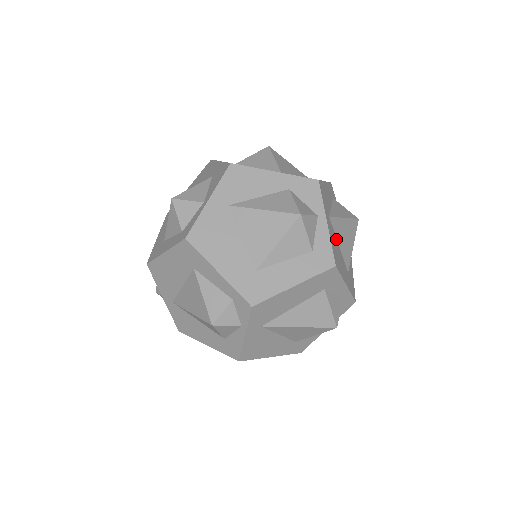
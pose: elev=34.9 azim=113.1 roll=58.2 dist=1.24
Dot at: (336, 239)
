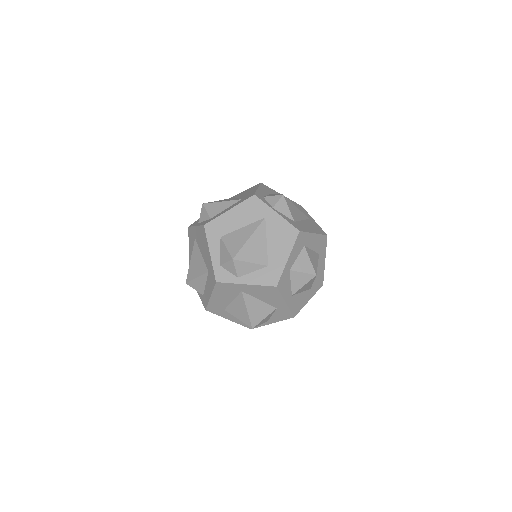
Dot at: occluded
